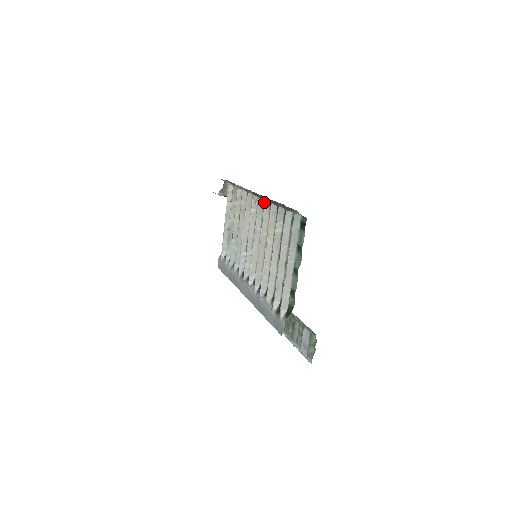
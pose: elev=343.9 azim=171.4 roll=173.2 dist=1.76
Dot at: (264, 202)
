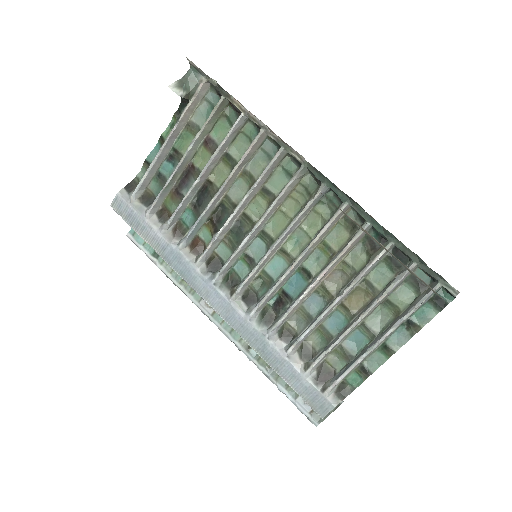
Dot at: (325, 192)
